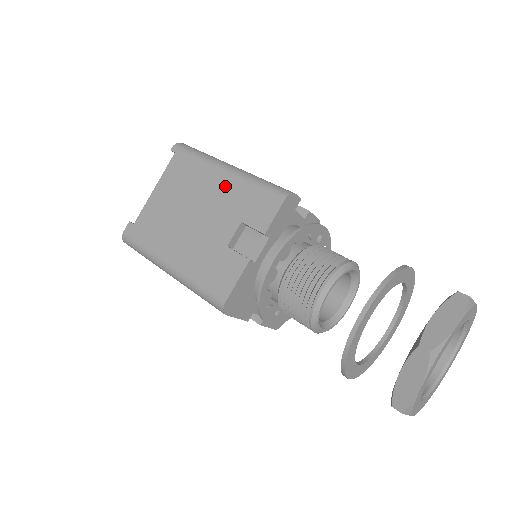
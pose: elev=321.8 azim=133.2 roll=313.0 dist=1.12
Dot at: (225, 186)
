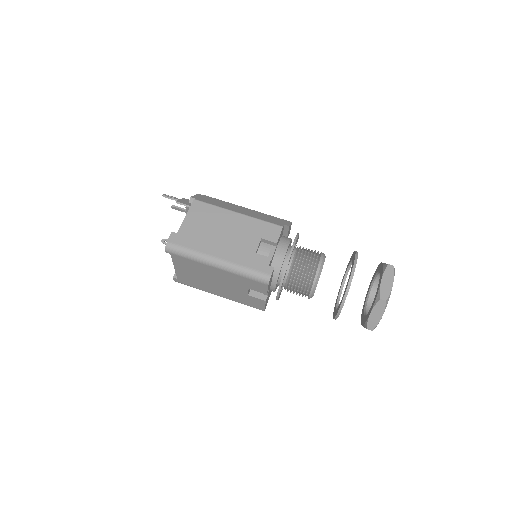
Dot at: (224, 274)
